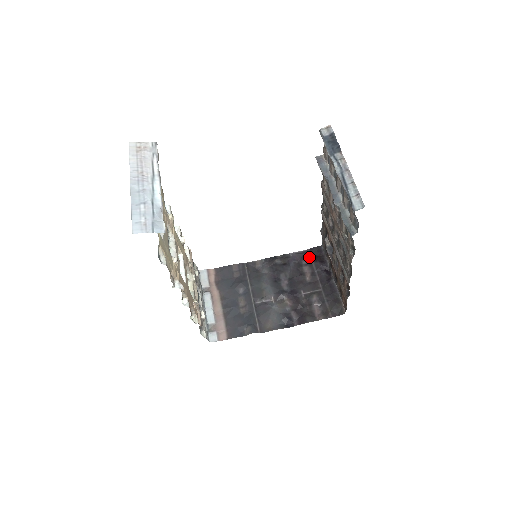
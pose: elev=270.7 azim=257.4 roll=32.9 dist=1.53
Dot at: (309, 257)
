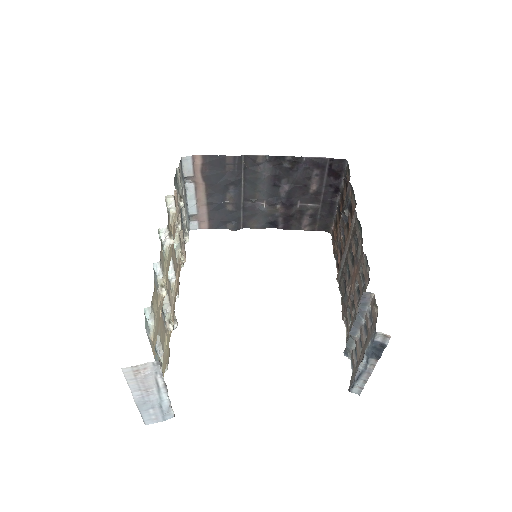
Dot at: (325, 169)
